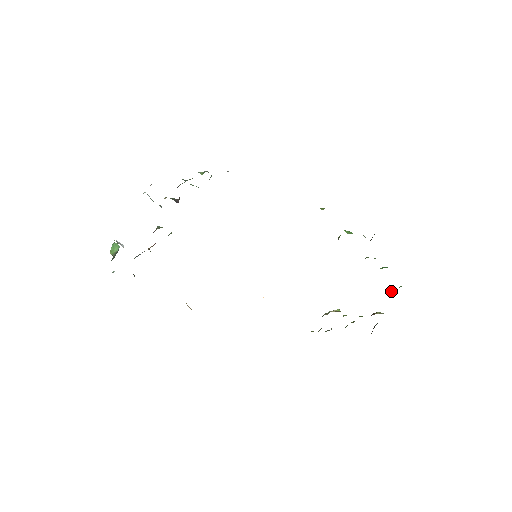
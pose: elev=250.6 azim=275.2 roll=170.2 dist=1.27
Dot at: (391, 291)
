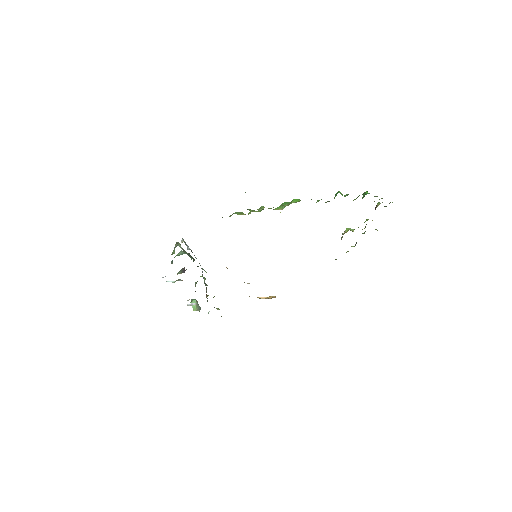
Dot at: (364, 195)
